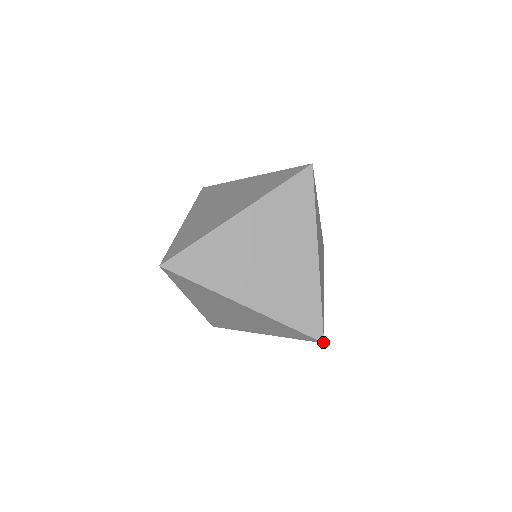
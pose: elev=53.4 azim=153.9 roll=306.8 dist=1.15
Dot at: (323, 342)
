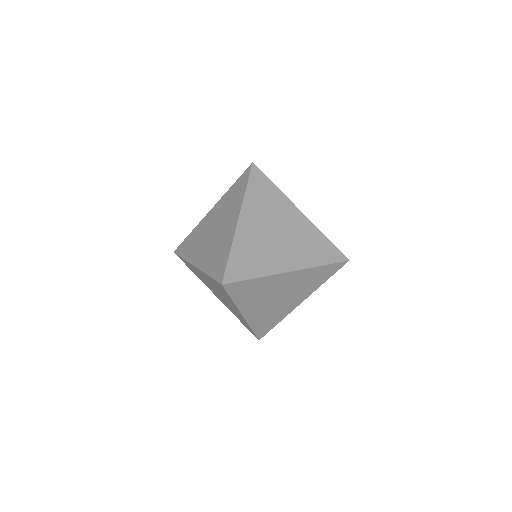
Dot at: (221, 284)
